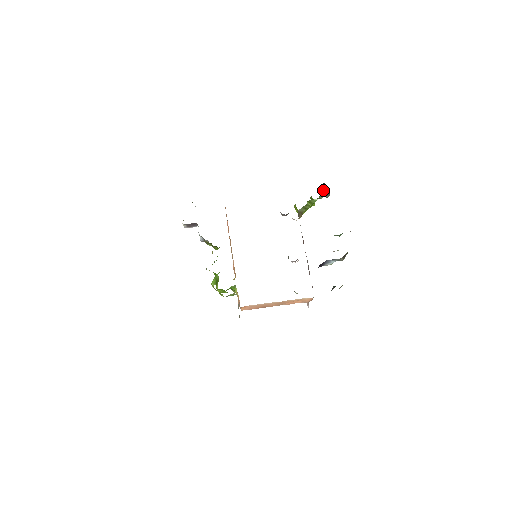
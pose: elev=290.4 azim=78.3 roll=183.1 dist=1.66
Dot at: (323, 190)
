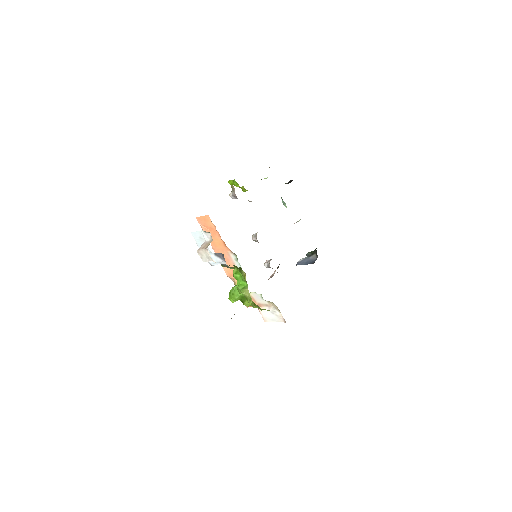
Dot at: occluded
